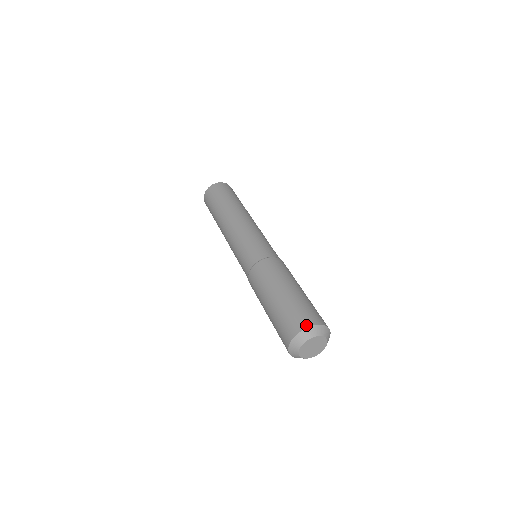
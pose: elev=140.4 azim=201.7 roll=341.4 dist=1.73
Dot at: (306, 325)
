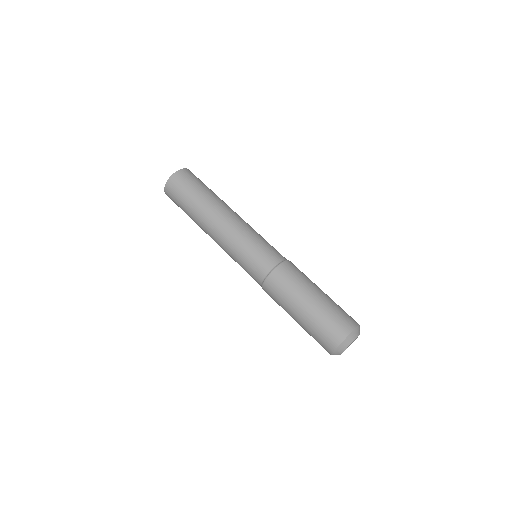
Dot at: (331, 350)
